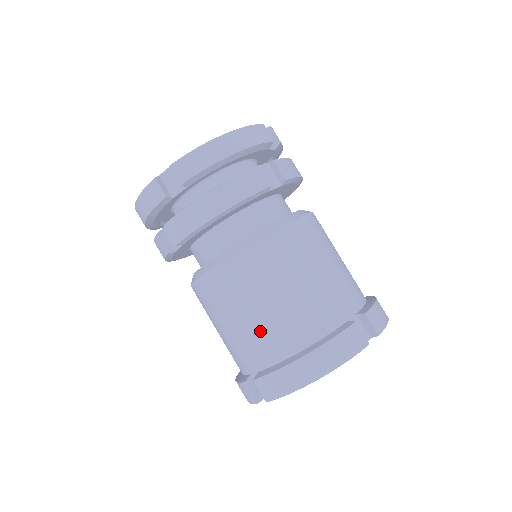
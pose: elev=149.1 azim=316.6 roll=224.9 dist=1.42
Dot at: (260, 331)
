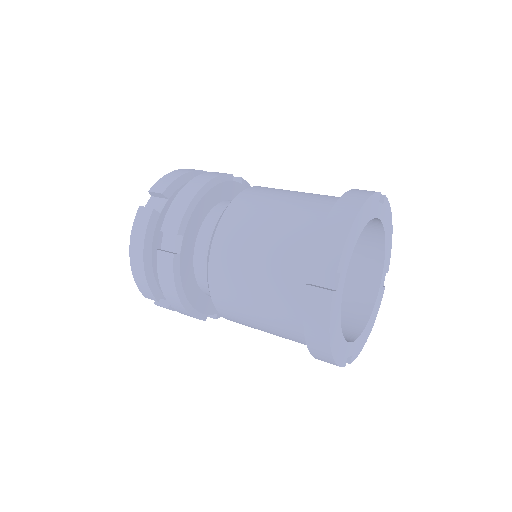
Dot at: (286, 230)
